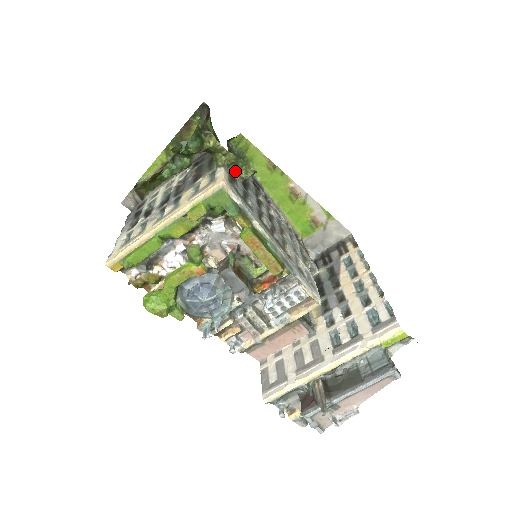
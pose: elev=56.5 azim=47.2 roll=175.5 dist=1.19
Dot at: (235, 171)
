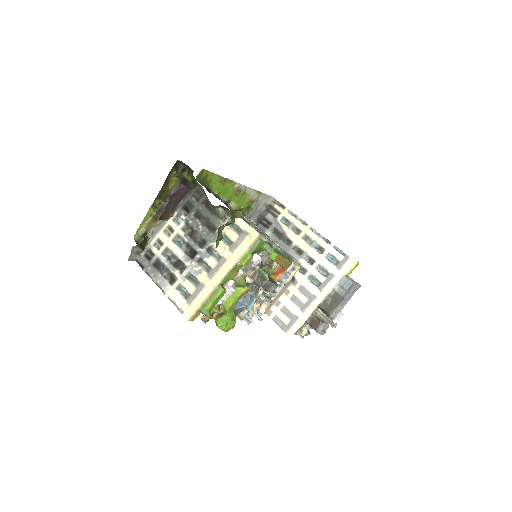
Dot at: occluded
